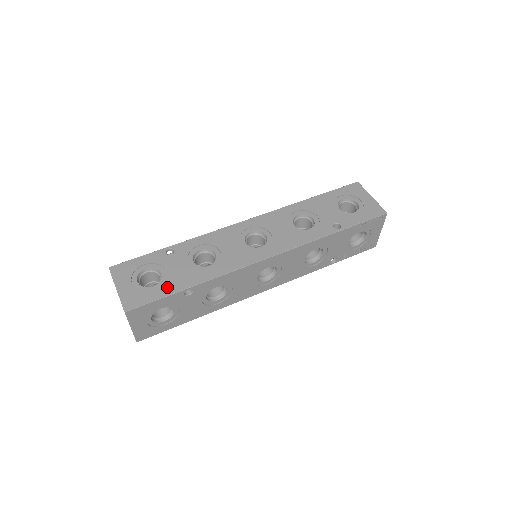
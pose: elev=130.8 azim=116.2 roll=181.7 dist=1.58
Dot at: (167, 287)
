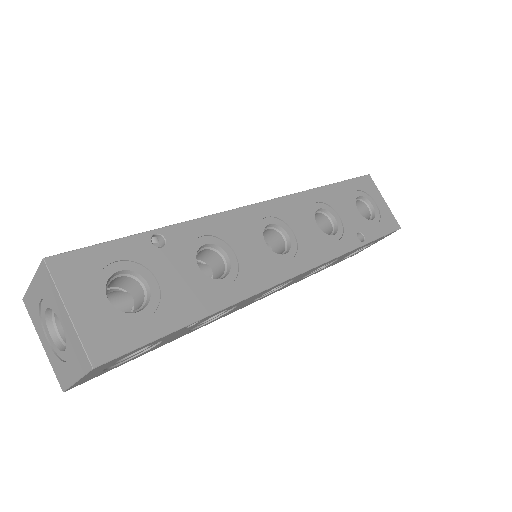
Dot at: (165, 316)
